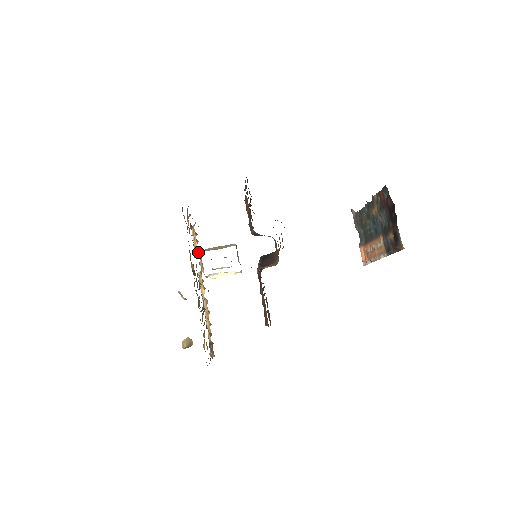
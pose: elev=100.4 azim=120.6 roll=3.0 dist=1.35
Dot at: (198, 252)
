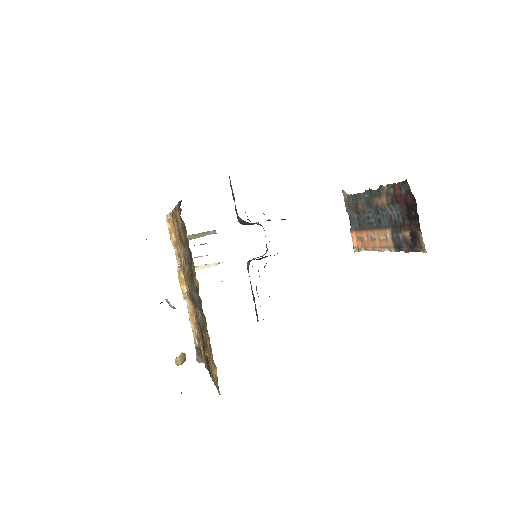
Dot at: (176, 244)
